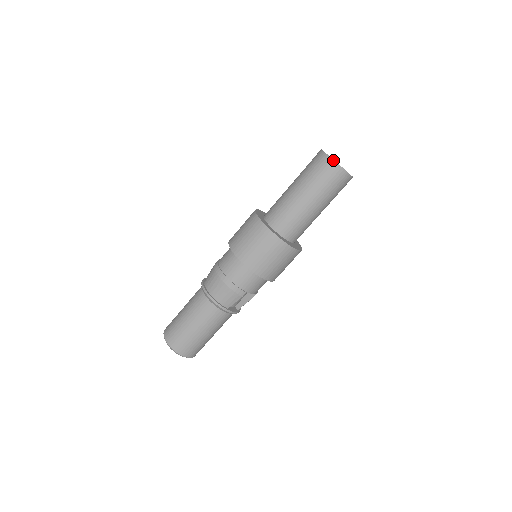
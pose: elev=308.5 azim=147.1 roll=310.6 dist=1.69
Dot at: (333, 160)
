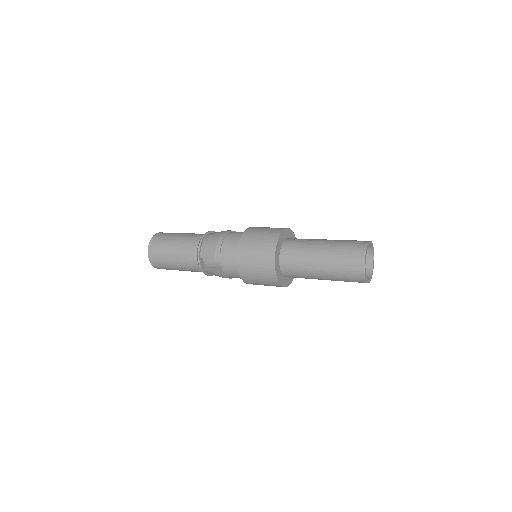
Dot at: (366, 249)
